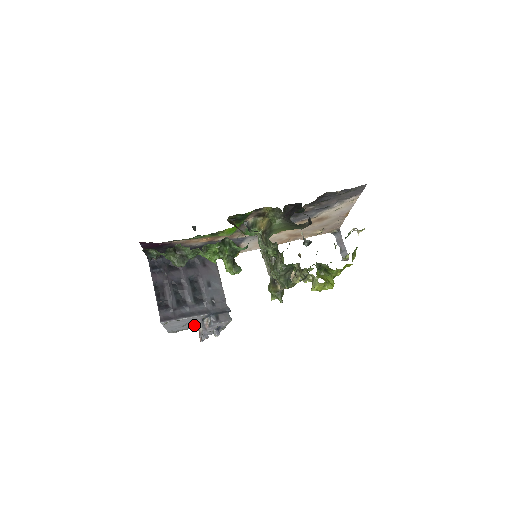
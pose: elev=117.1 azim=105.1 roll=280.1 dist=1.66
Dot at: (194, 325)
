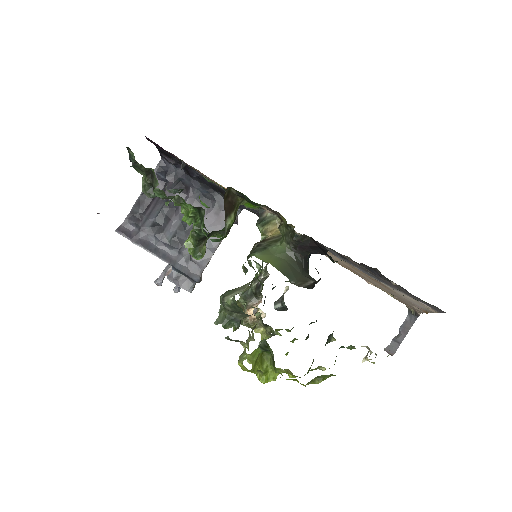
Dot at: occluded
